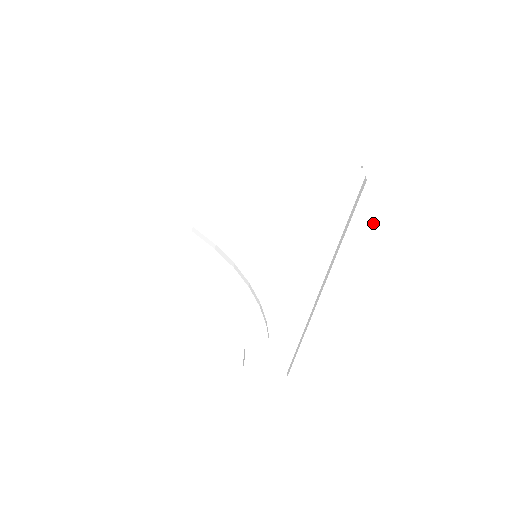
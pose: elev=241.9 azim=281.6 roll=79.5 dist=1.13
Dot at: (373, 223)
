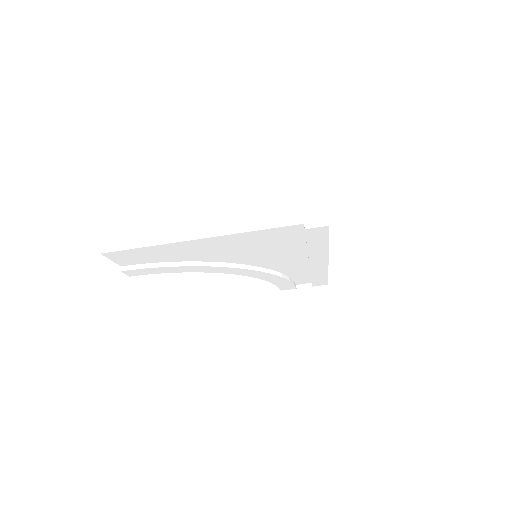
Dot at: (323, 238)
